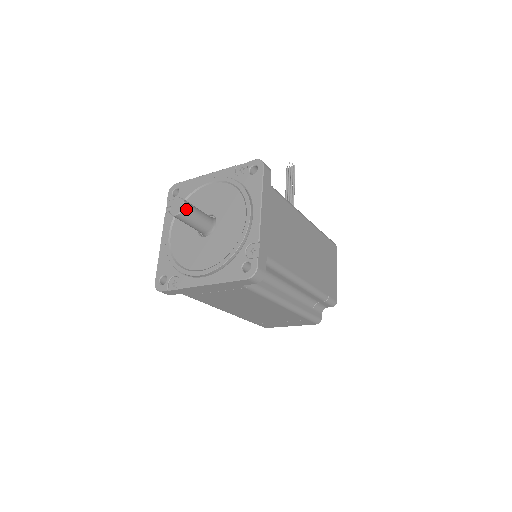
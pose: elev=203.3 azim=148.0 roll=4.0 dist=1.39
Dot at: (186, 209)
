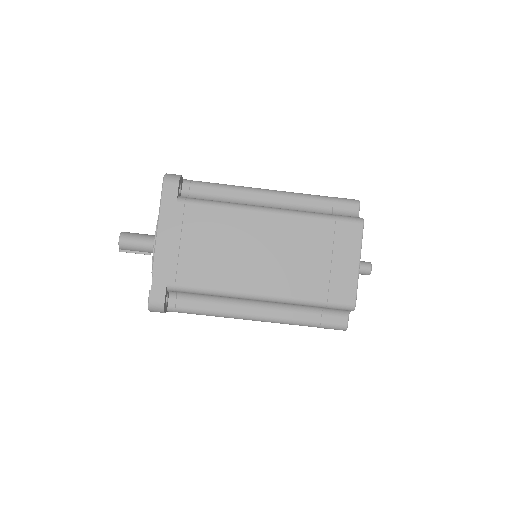
Dot at: (125, 233)
